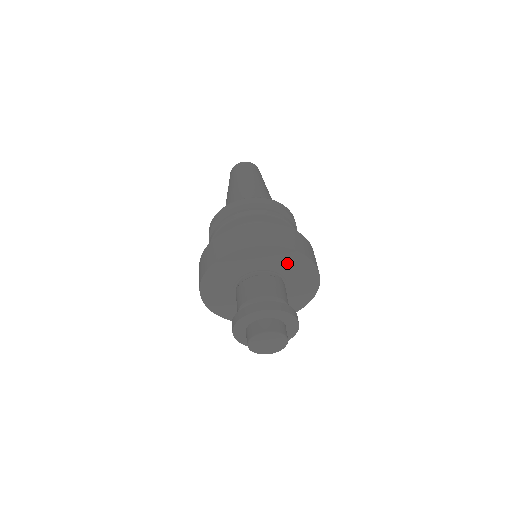
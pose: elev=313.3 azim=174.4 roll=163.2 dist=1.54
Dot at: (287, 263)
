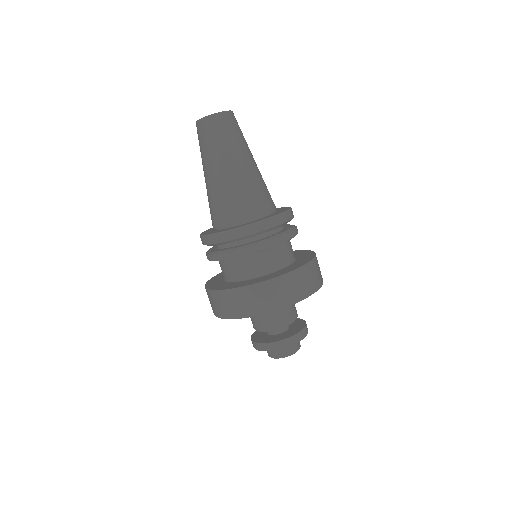
Dot at: occluded
